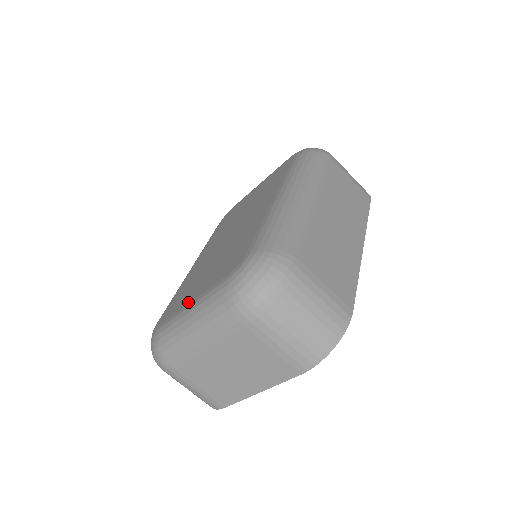
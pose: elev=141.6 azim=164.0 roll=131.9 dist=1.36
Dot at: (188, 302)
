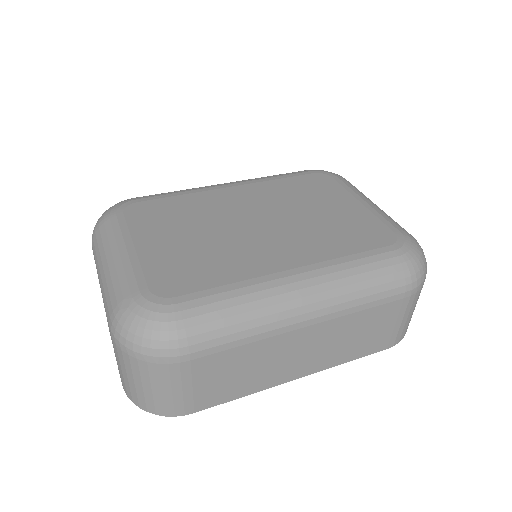
Dot at: (137, 239)
